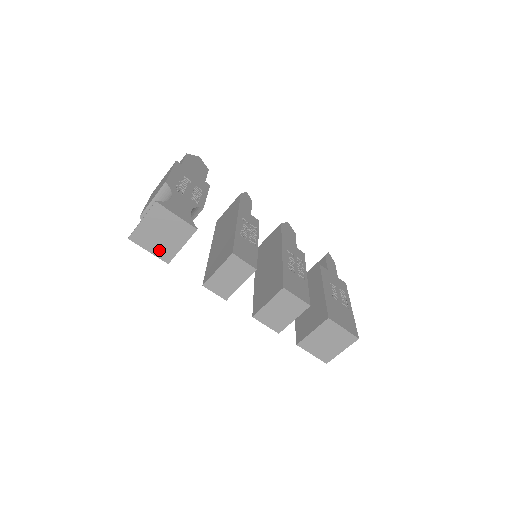
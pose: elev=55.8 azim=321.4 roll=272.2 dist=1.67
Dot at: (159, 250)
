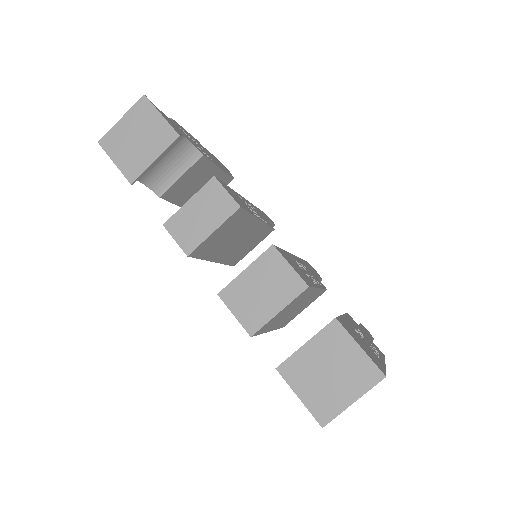
Dot at: (127, 162)
